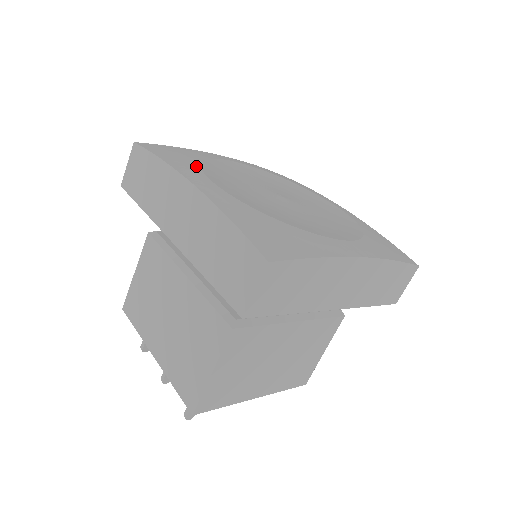
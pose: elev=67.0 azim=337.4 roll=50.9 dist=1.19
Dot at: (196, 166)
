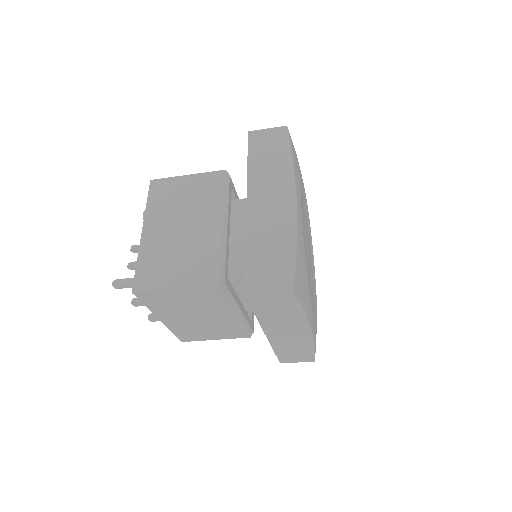
Dot at: occluded
